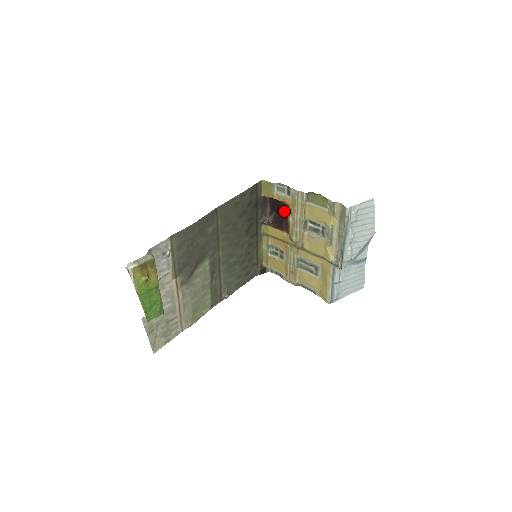
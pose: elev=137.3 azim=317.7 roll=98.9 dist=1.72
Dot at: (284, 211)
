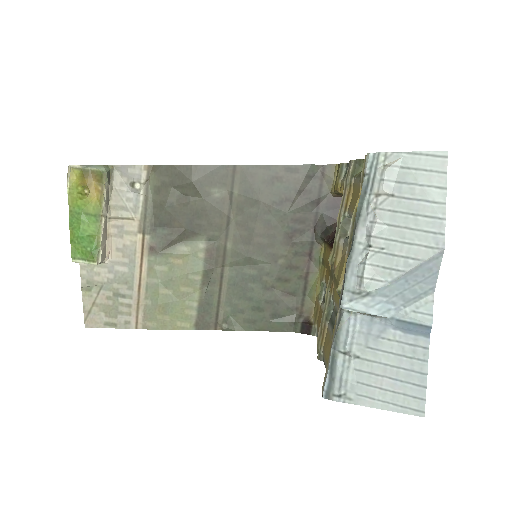
Dot at: occluded
